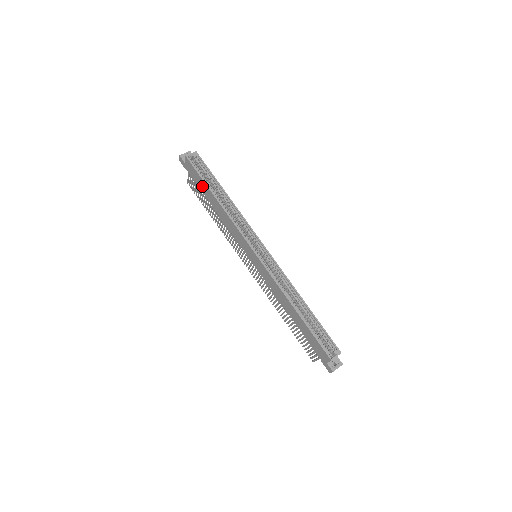
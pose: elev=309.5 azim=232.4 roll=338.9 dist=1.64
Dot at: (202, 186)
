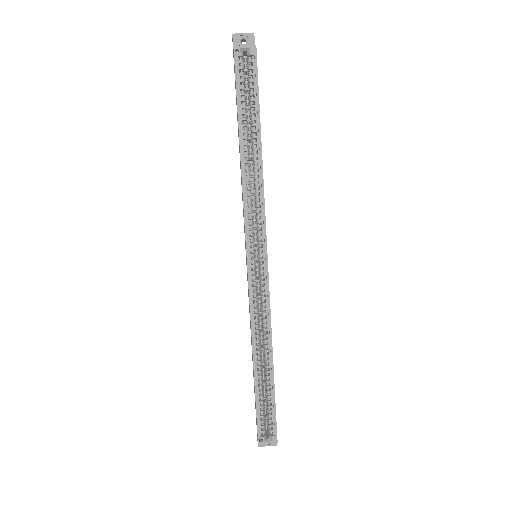
Dot at: occluded
